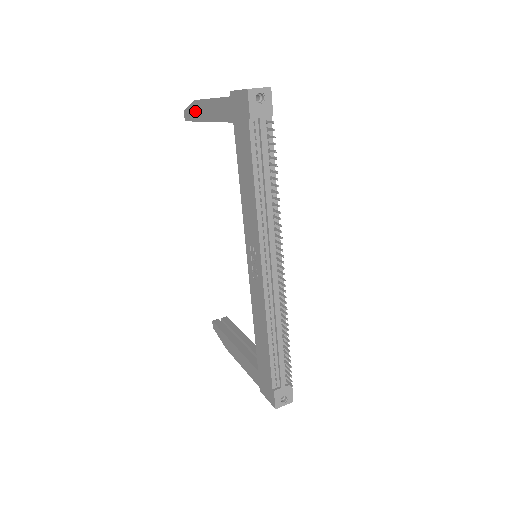
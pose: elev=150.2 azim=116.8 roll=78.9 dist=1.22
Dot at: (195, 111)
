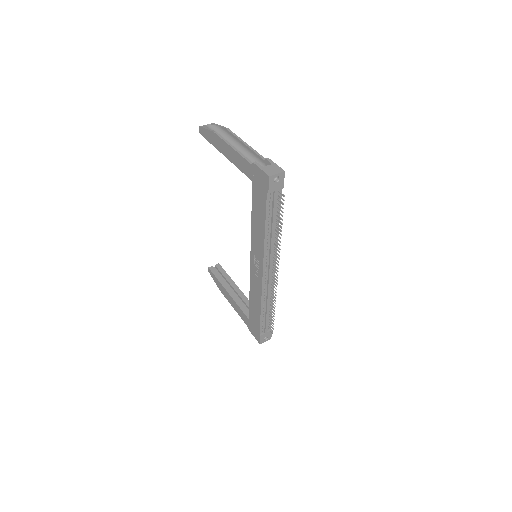
Dot at: (213, 139)
